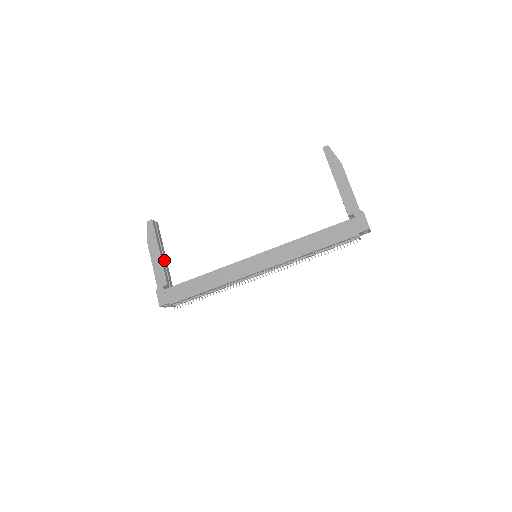
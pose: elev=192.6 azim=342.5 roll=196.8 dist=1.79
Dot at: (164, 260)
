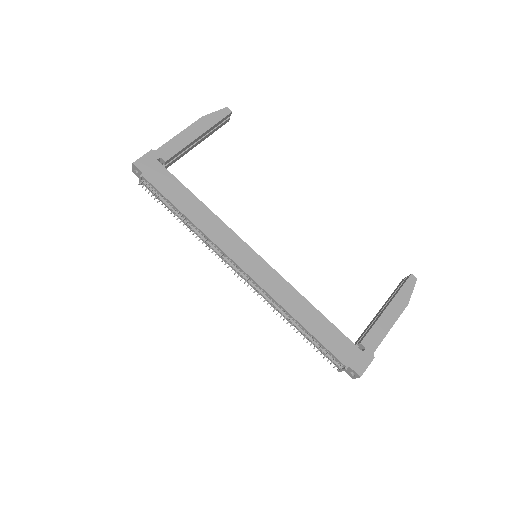
Dot at: (191, 146)
